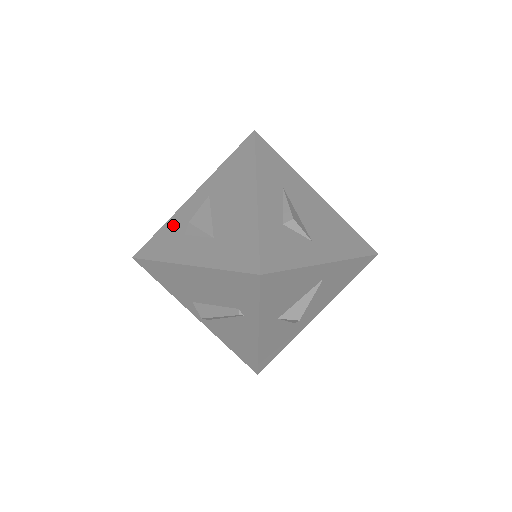
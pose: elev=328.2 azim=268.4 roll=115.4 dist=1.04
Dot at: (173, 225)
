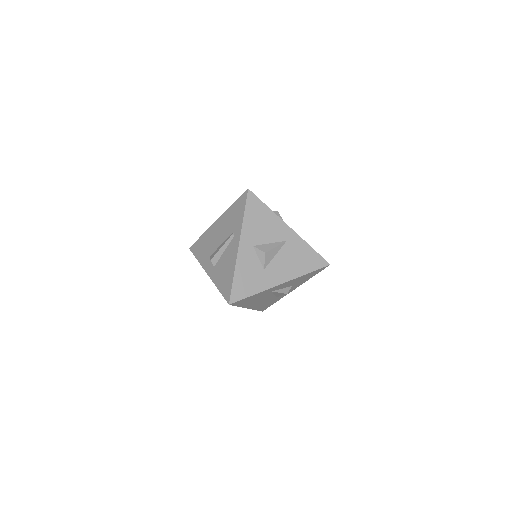
Dot at: occluded
